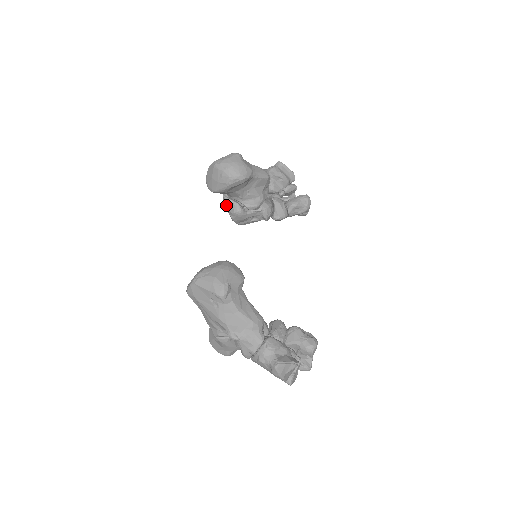
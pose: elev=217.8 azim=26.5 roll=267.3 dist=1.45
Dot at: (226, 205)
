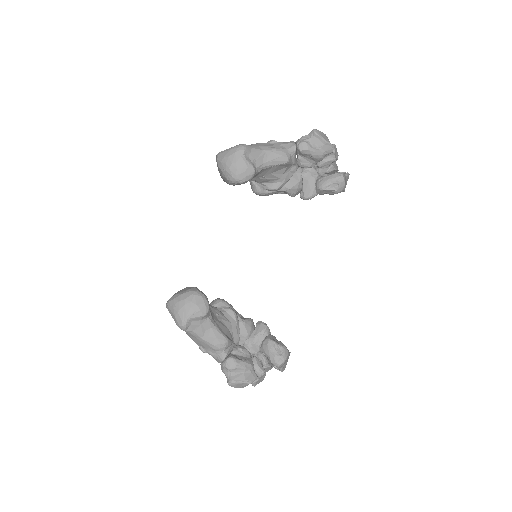
Dot at: occluded
